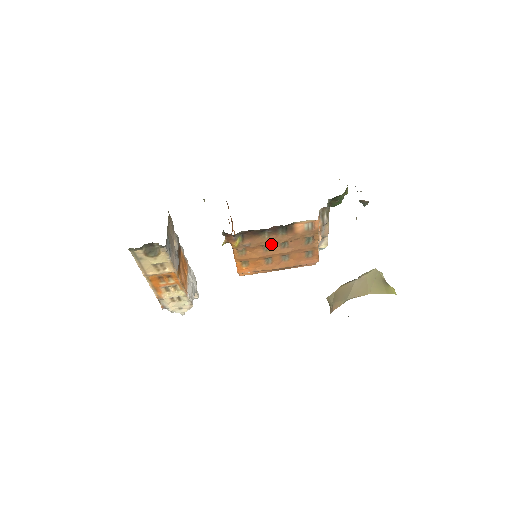
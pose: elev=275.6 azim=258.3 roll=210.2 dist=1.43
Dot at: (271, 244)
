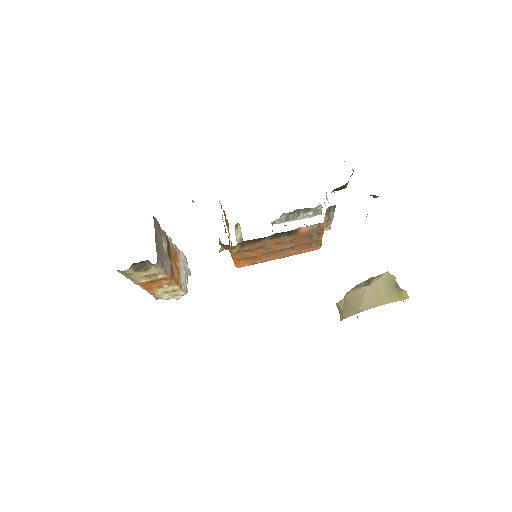
Dot at: occluded
